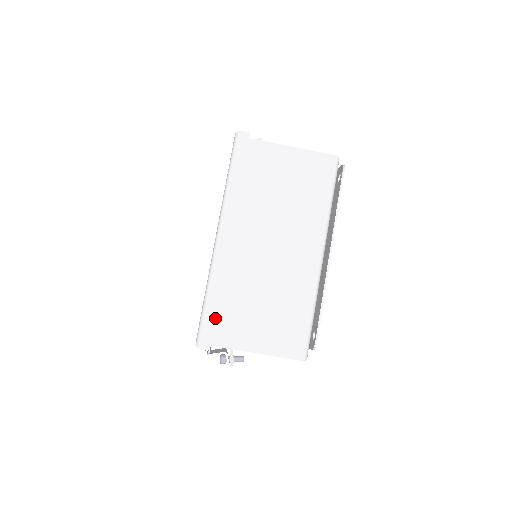
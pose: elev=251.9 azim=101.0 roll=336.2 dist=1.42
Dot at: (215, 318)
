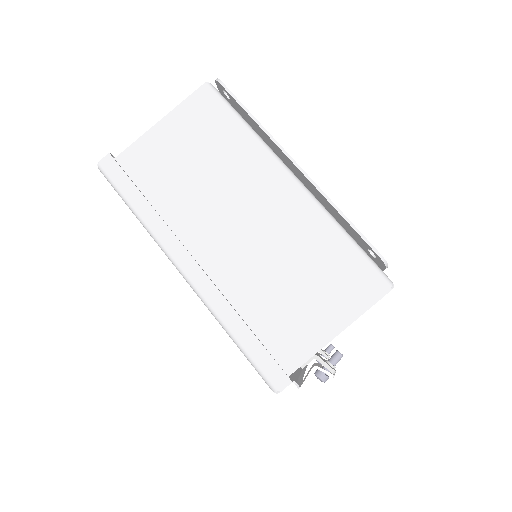
Dot at: (262, 346)
